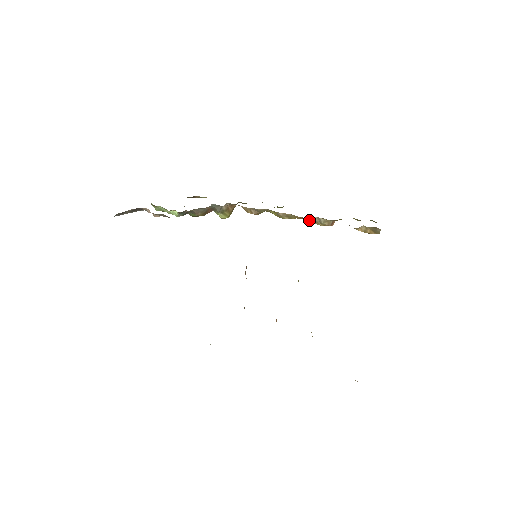
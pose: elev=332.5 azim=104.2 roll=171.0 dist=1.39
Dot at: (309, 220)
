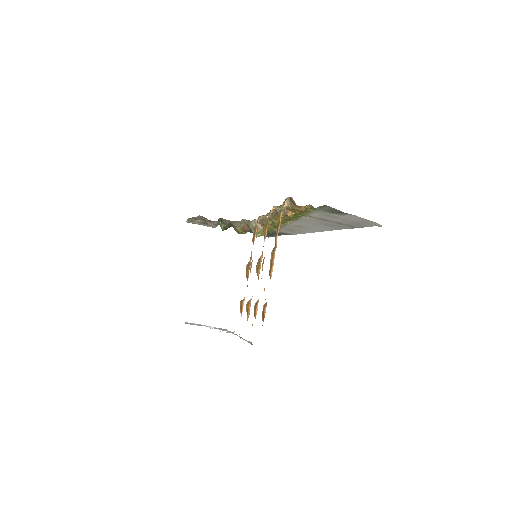
Dot at: (277, 214)
